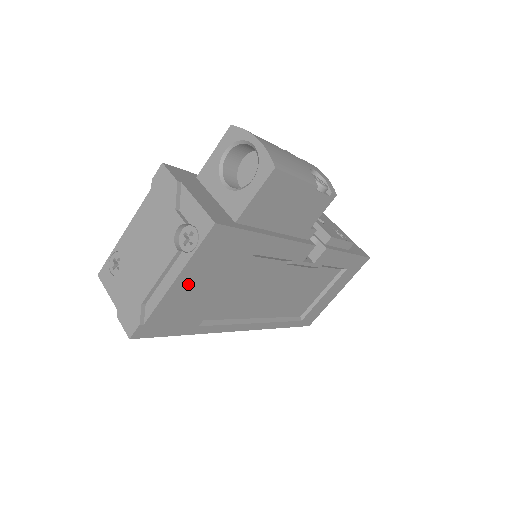
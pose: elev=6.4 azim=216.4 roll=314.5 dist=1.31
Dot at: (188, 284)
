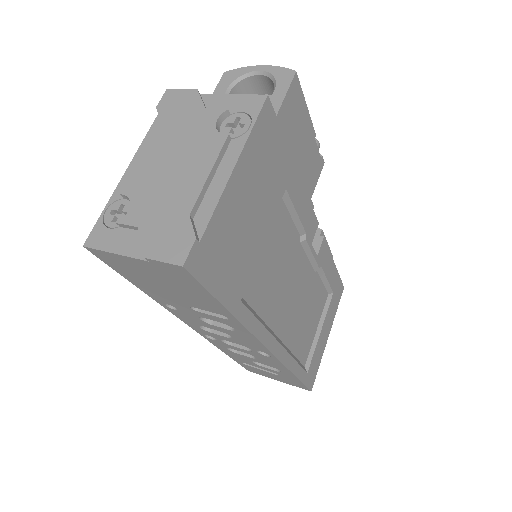
Dot at: (241, 191)
